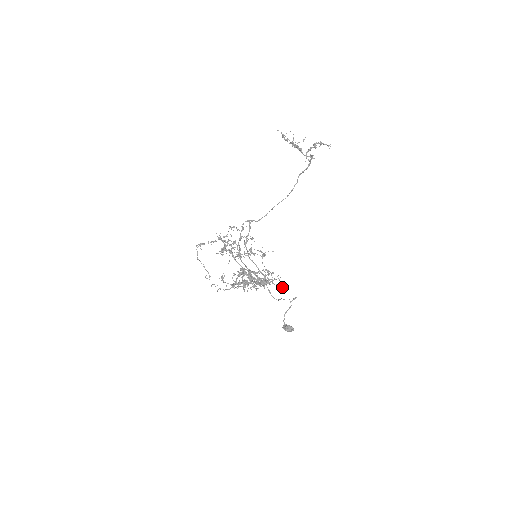
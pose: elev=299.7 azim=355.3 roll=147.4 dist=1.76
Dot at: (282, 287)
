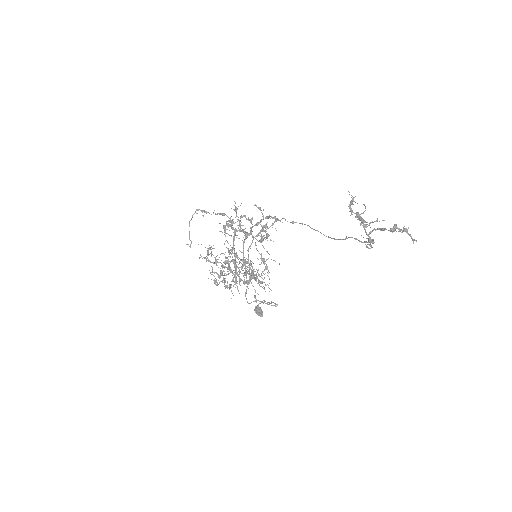
Dot at: occluded
